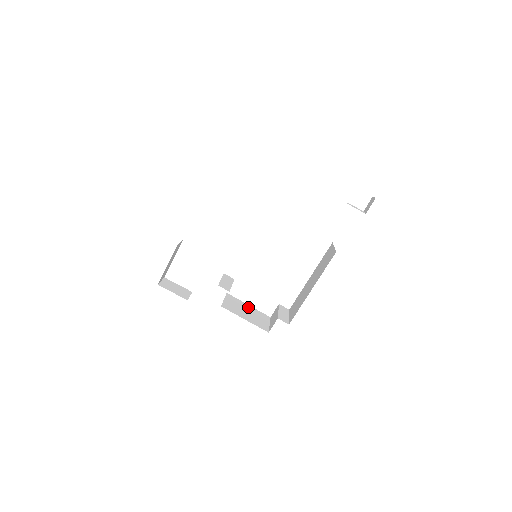
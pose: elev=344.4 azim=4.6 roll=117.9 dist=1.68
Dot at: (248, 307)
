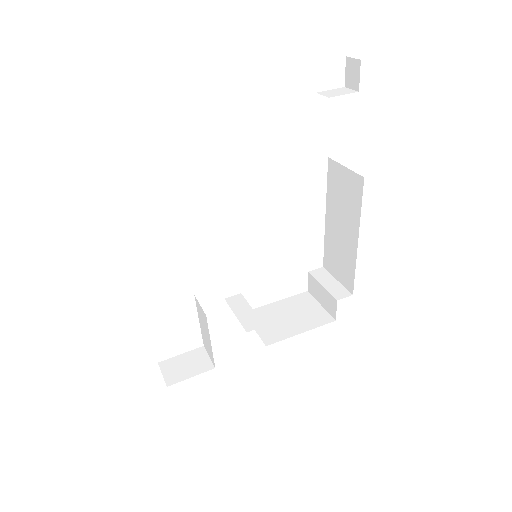
Dot at: (280, 306)
